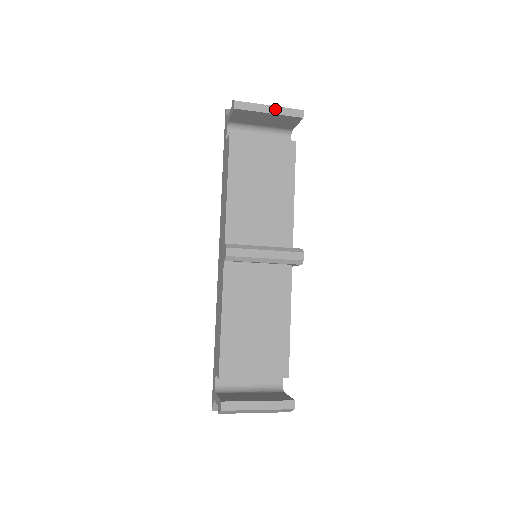
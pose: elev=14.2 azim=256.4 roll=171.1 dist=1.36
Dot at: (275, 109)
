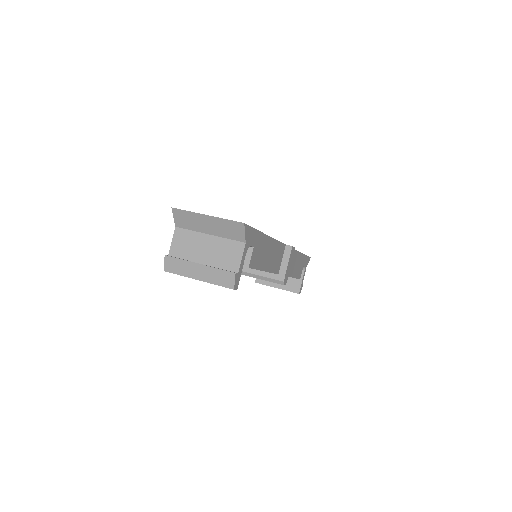
Dot at: occluded
